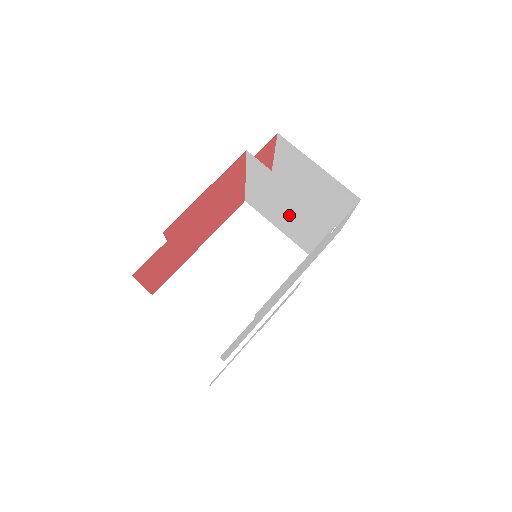
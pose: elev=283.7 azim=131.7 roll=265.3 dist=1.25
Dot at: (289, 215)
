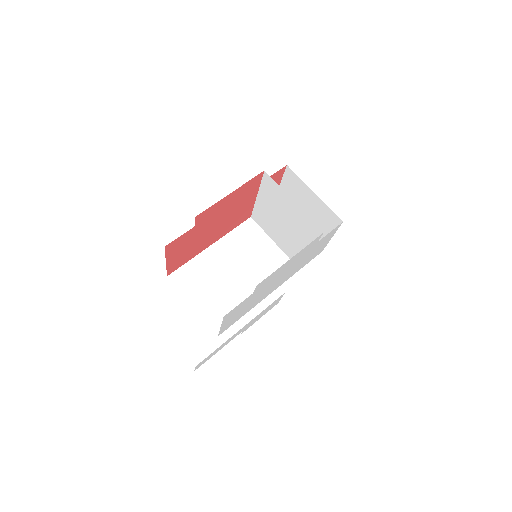
Dot at: (287, 227)
